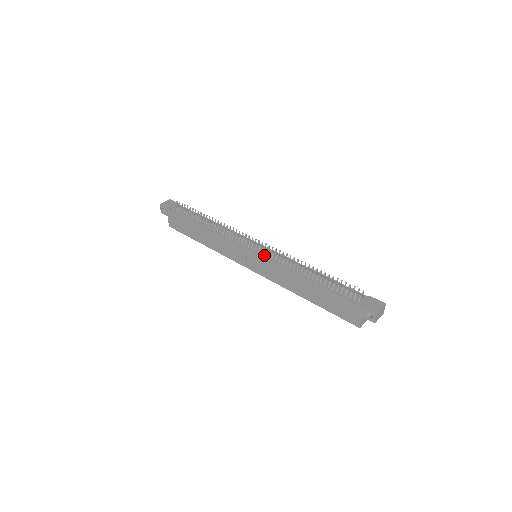
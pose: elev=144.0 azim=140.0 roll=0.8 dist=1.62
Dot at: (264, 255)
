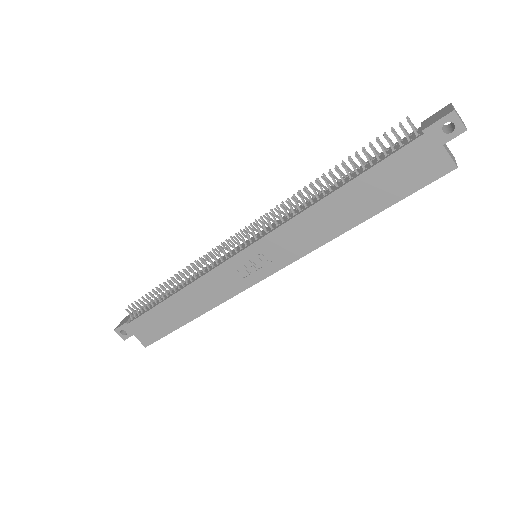
Dot at: (260, 236)
